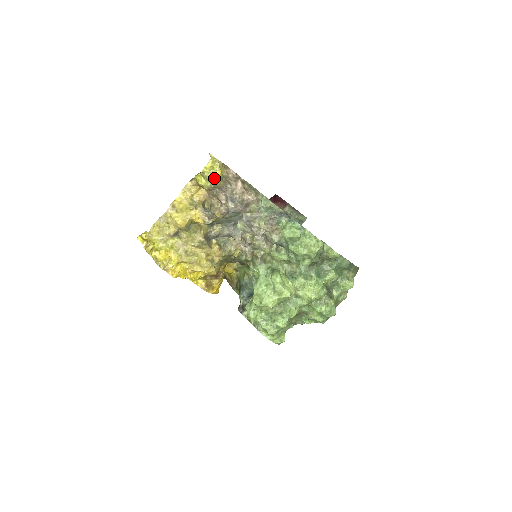
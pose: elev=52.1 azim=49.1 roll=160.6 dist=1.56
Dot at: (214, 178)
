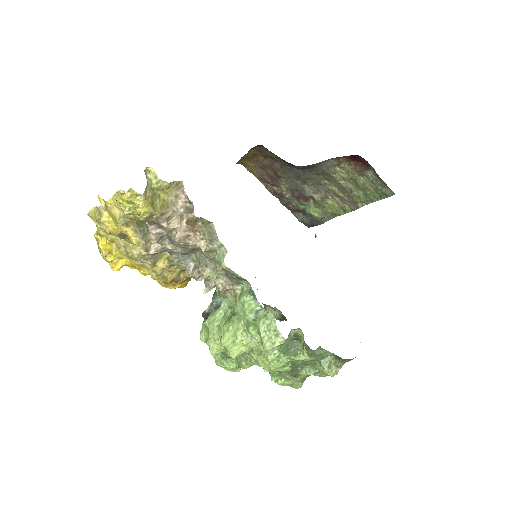
Dot at: (136, 214)
